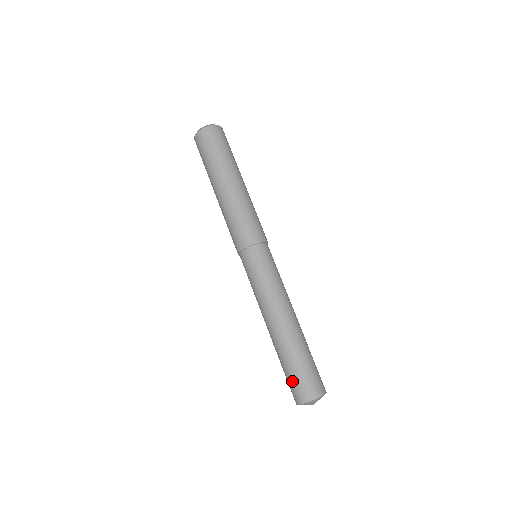
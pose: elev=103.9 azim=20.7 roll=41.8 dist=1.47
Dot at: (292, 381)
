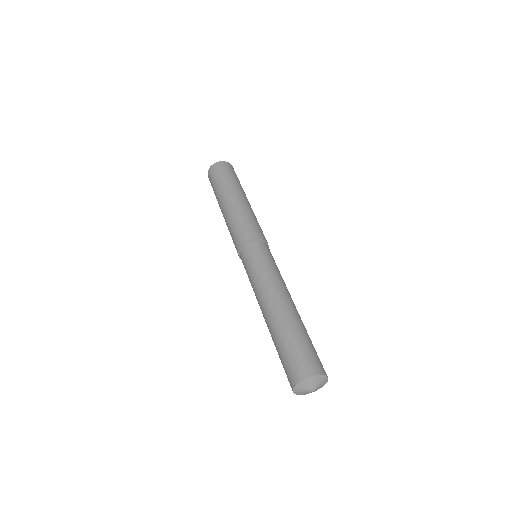
Dot at: (283, 367)
